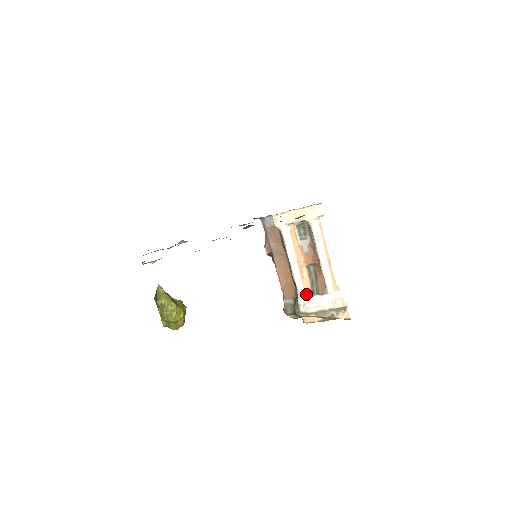
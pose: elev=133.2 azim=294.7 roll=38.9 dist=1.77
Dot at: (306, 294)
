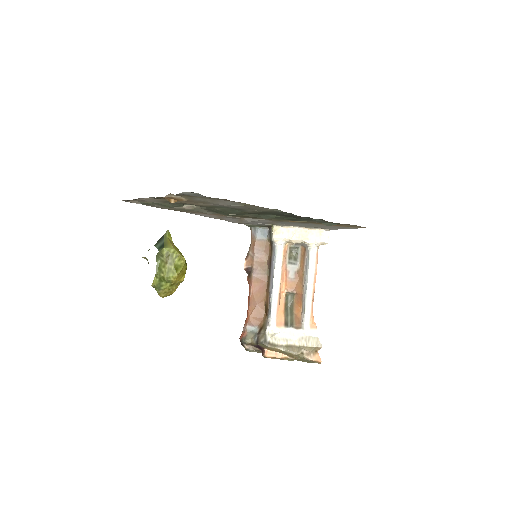
Dot at: (278, 323)
